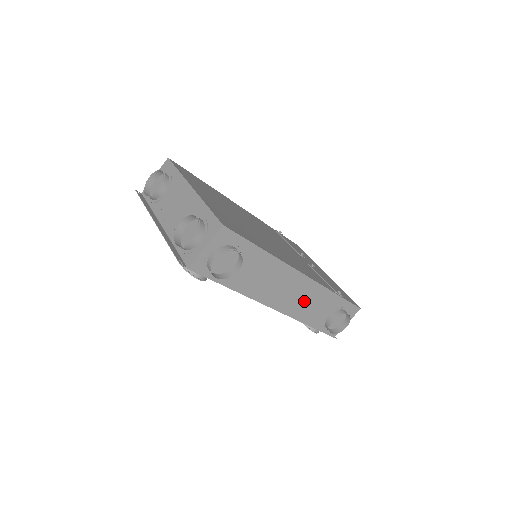
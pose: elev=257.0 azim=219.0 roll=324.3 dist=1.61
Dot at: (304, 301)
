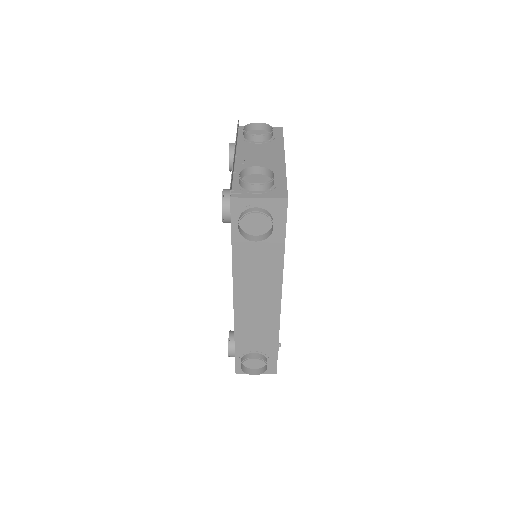
Dot at: (256, 320)
